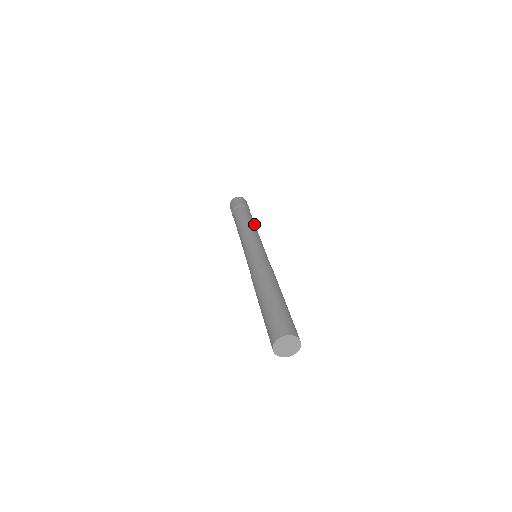
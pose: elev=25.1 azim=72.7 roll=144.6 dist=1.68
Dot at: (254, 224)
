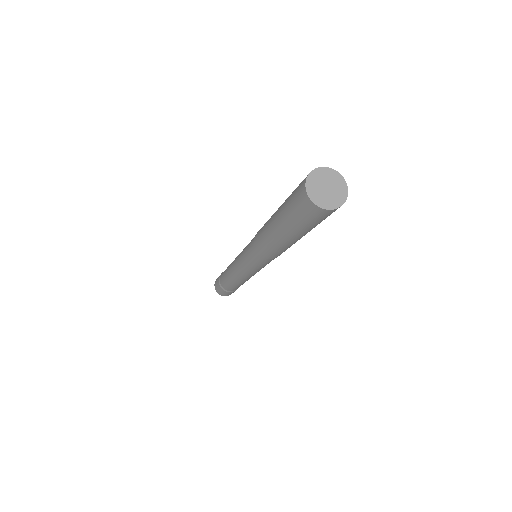
Dot at: occluded
